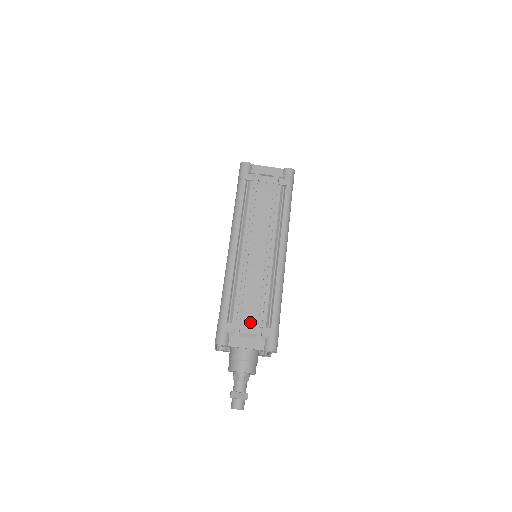
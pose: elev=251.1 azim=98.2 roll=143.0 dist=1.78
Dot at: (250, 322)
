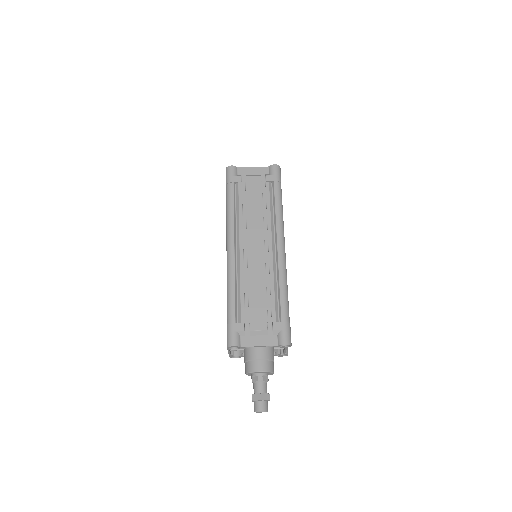
Dot at: (259, 319)
